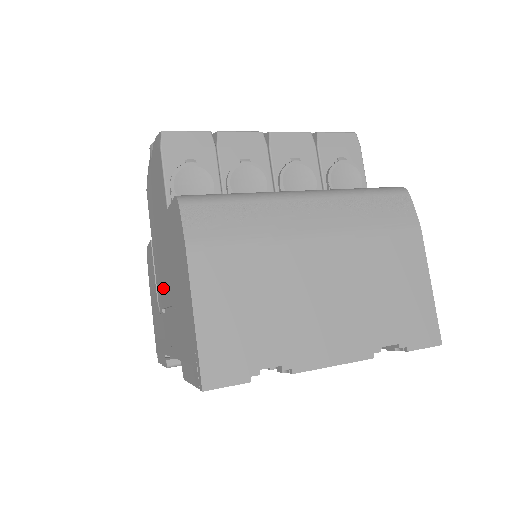
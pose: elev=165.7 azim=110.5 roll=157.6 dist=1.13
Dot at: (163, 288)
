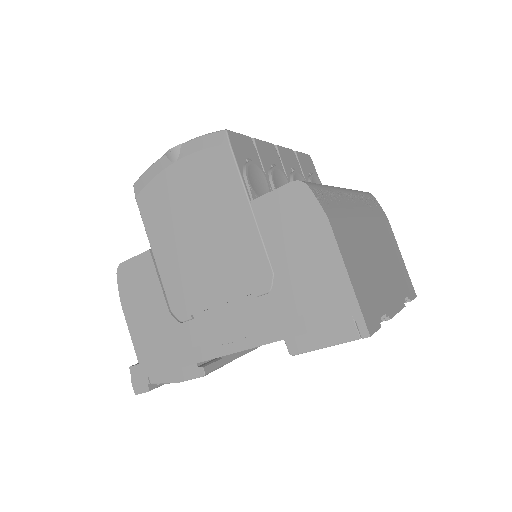
Dot at: (206, 288)
